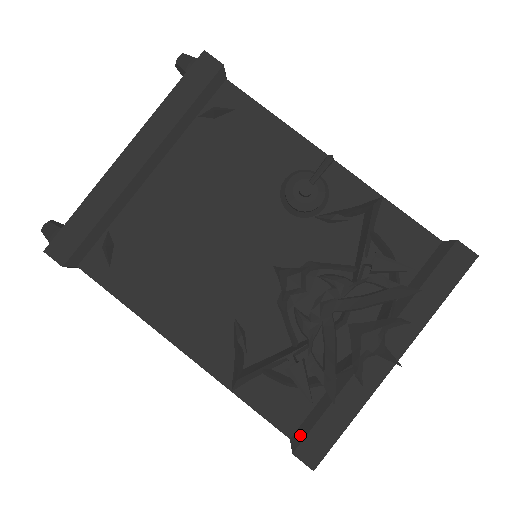
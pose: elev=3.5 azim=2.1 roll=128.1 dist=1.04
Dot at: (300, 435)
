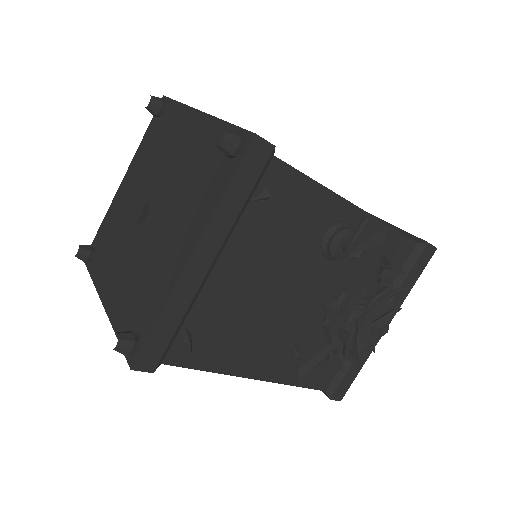
Dot at: (333, 388)
